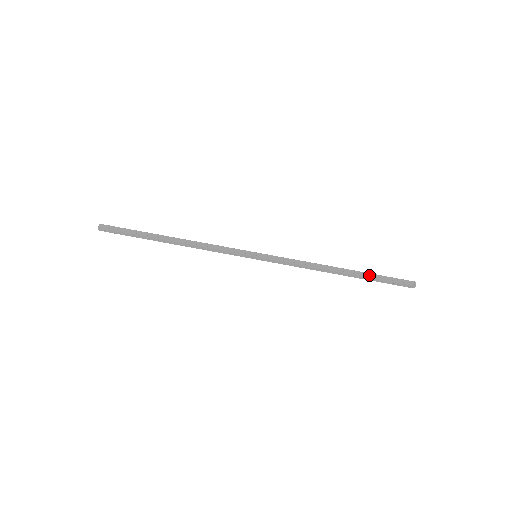
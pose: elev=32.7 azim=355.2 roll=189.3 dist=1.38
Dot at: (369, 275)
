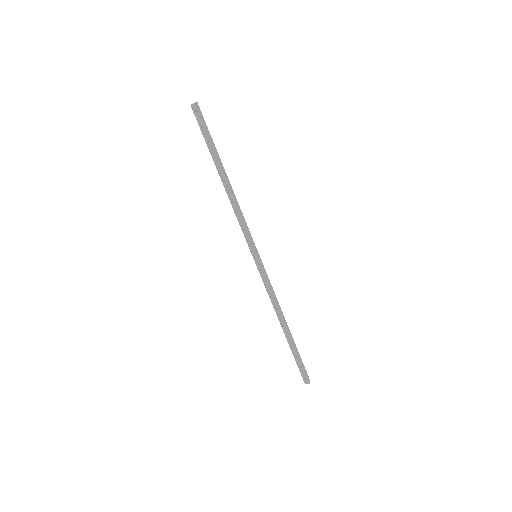
Dot at: (296, 347)
